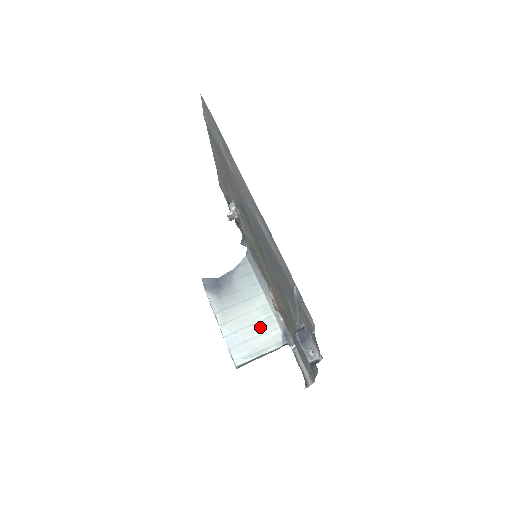
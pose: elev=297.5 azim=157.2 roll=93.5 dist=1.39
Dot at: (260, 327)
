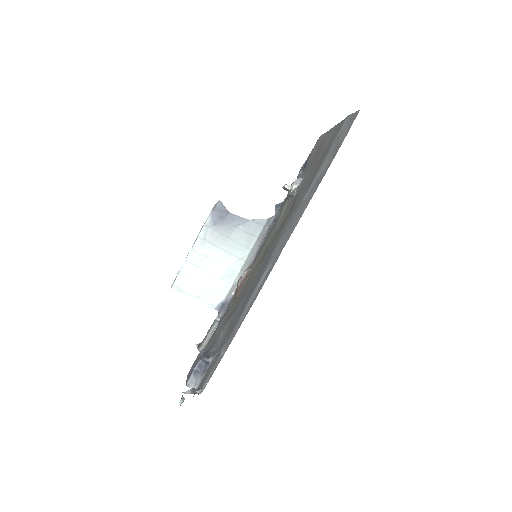
Dot at: (215, 281)
